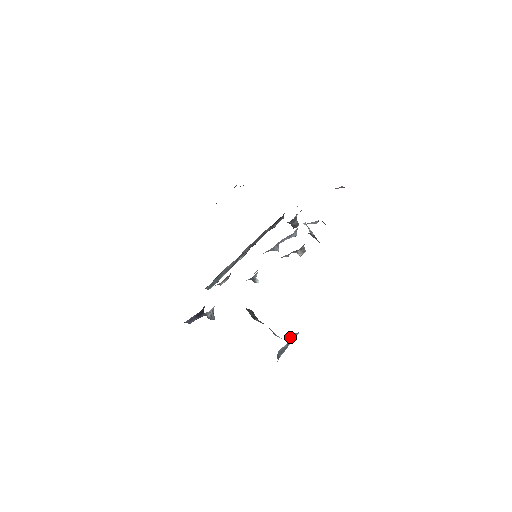
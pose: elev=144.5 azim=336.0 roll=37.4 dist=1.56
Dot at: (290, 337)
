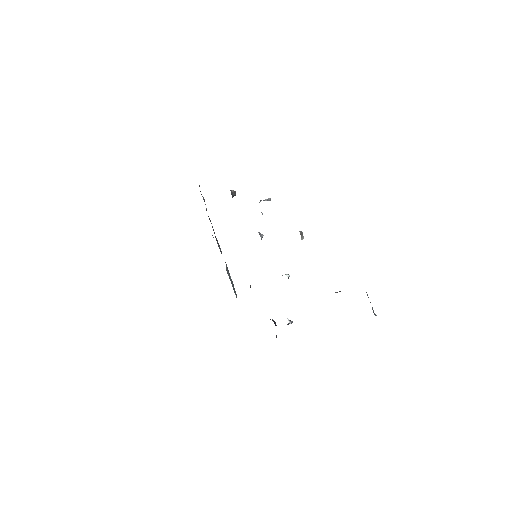
Dot at: occluded
